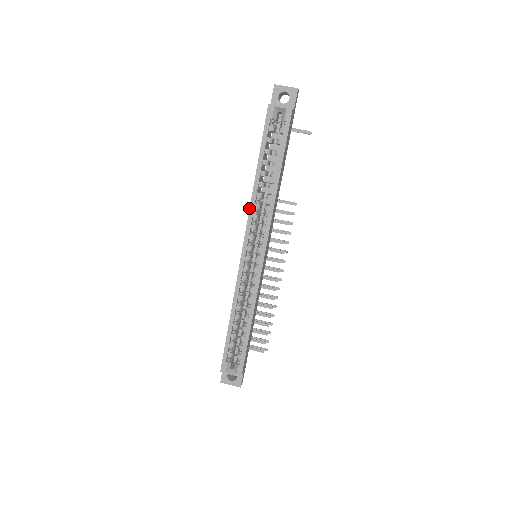
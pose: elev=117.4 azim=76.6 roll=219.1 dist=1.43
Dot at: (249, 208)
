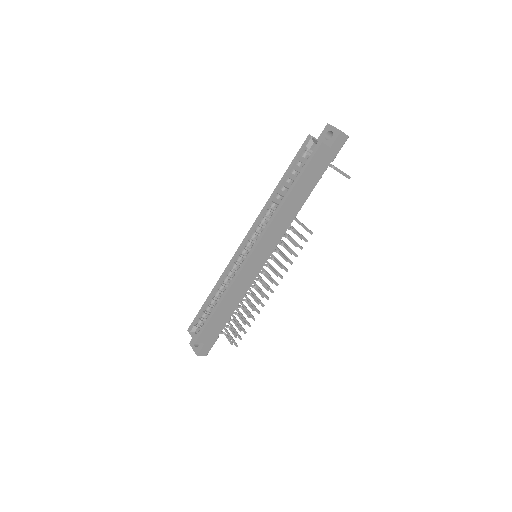
Dot at: (261, 211)
